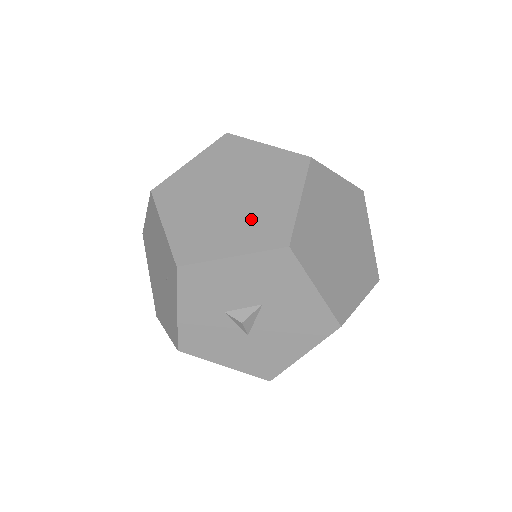
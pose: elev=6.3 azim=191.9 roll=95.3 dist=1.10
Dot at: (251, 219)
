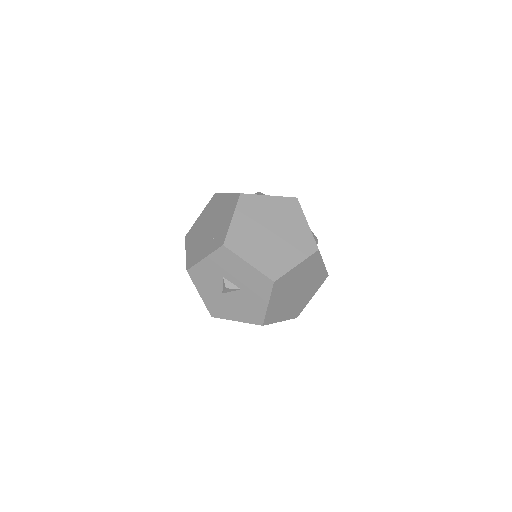
Dot at: (270, 254)
